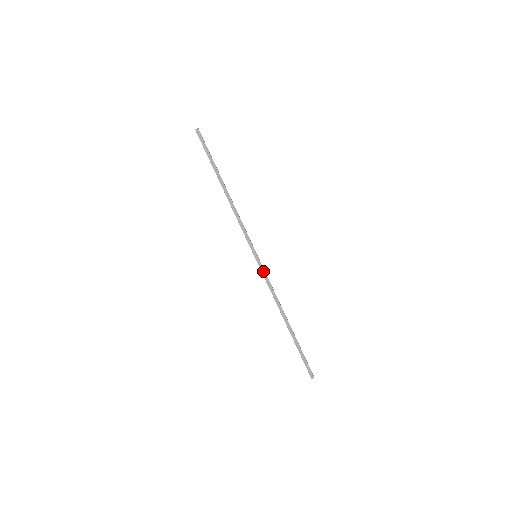
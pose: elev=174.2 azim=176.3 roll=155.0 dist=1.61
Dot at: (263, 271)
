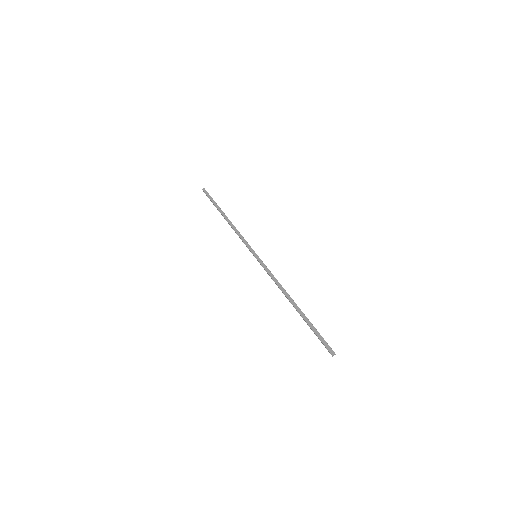
Dot at: (264, 265)
